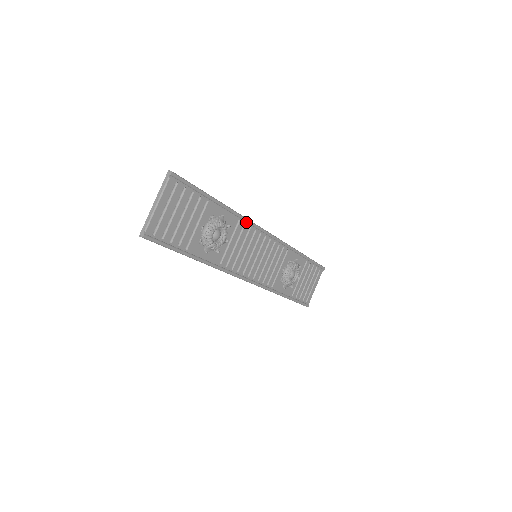
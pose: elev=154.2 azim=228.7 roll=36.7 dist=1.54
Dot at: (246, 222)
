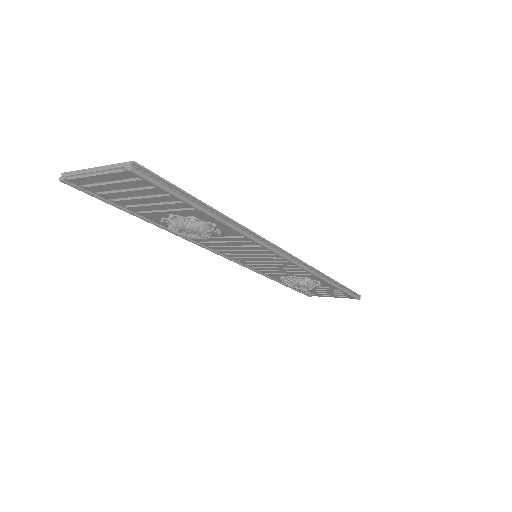
Dot at: (256, 241)
